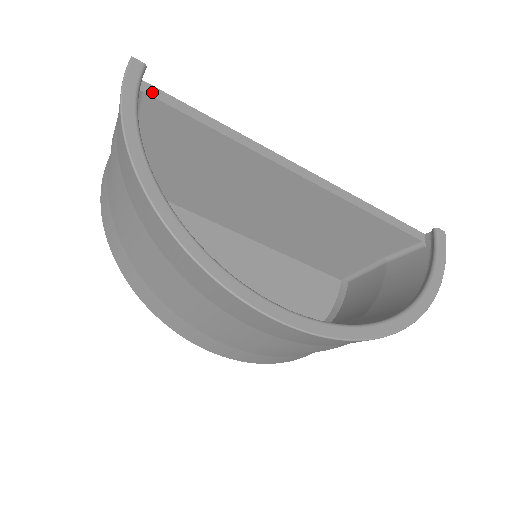
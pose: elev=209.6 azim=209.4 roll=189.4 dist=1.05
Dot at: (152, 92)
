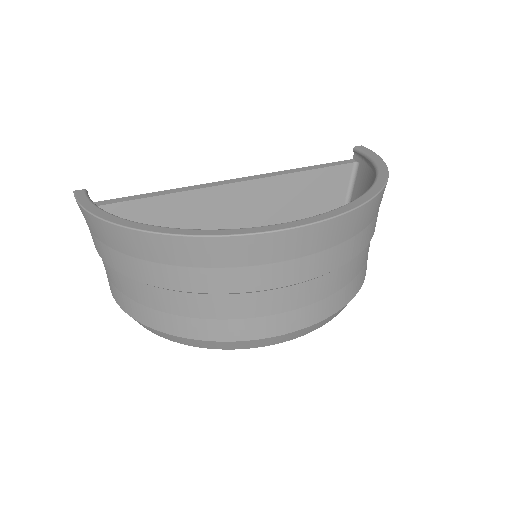
Dot at: (102, 204)
